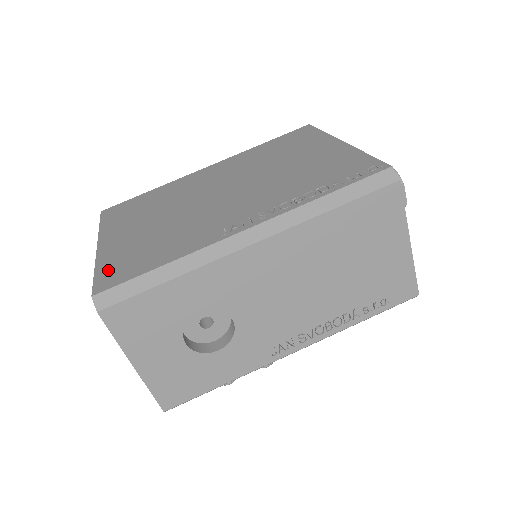
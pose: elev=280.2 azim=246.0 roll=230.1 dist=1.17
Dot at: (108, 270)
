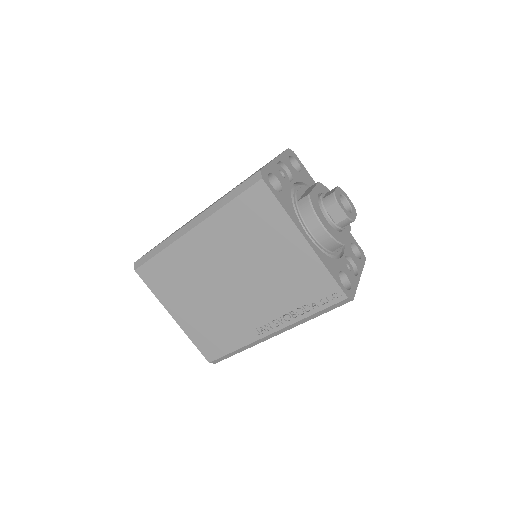
Dot at: (202, 345)
